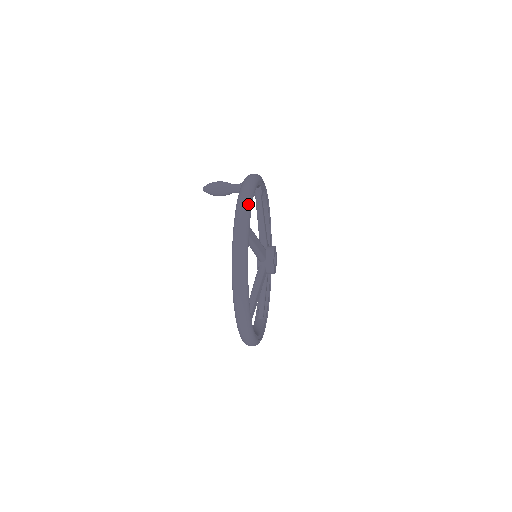
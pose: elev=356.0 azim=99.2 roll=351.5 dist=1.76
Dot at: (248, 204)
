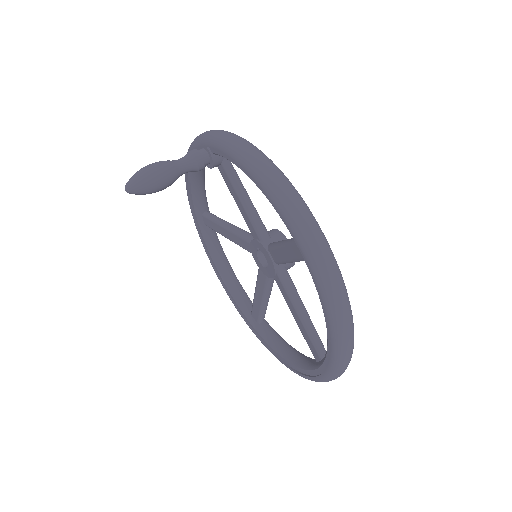
Dot at: (307, 207)
